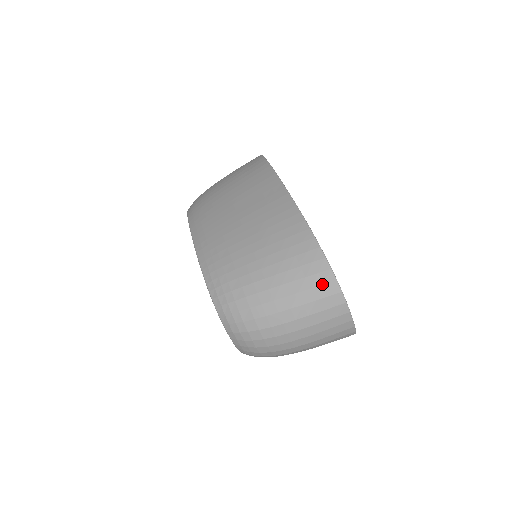
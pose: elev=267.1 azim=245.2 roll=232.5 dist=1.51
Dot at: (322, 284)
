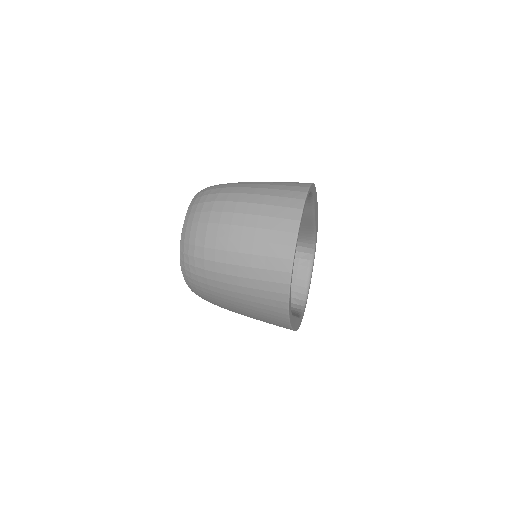
Dot at: (293, 190)
